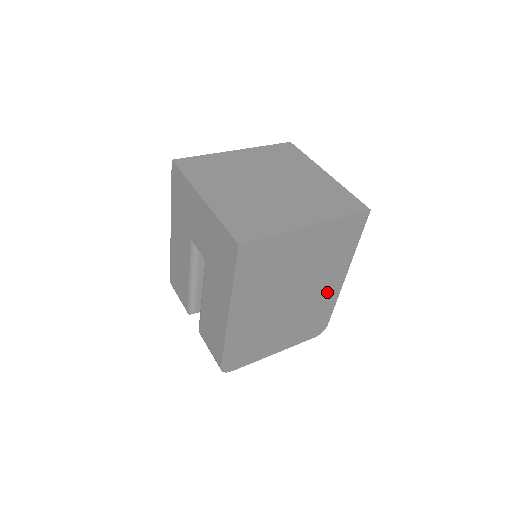
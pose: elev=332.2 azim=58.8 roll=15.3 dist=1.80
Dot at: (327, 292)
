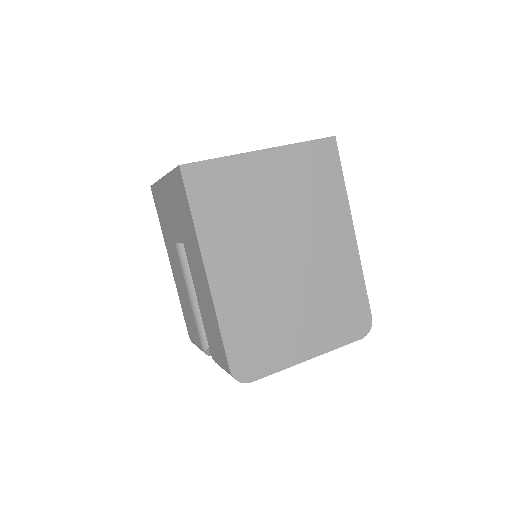
Dot at: (339, 256)
